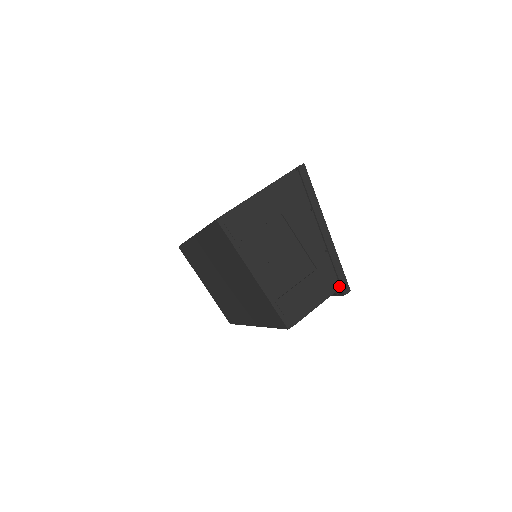
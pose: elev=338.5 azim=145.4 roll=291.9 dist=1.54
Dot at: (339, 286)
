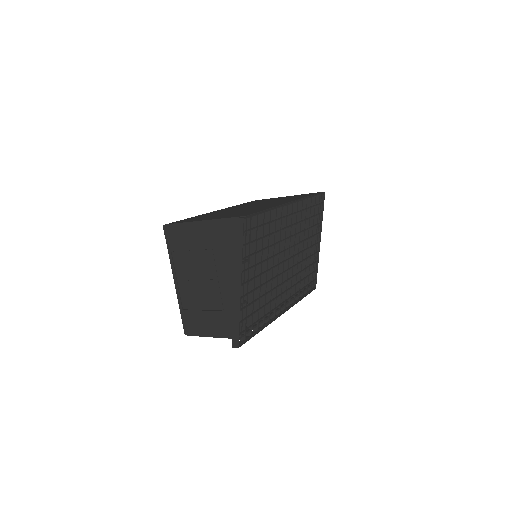
Dot at: (234, 337)
